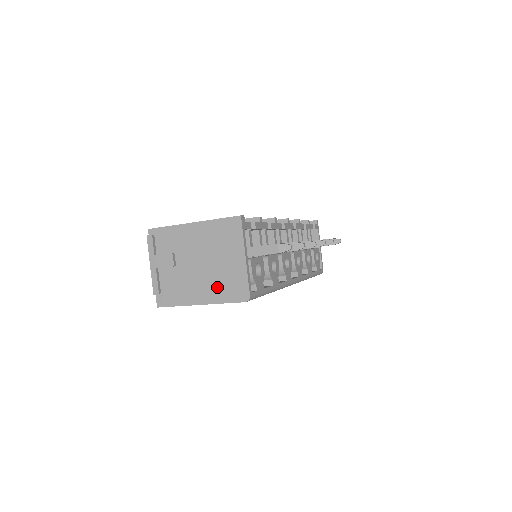
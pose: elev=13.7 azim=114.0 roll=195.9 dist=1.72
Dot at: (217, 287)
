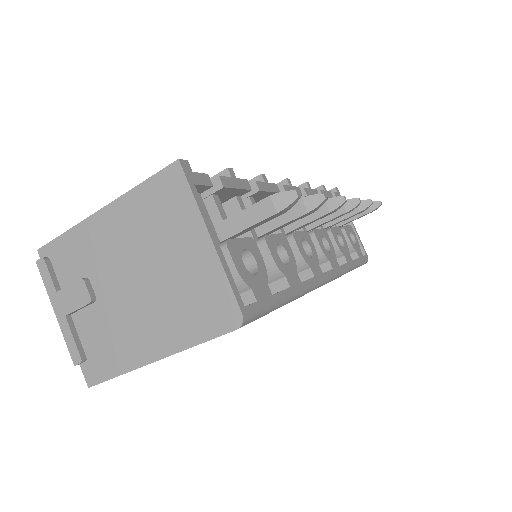
Dot at: (176, 316)
